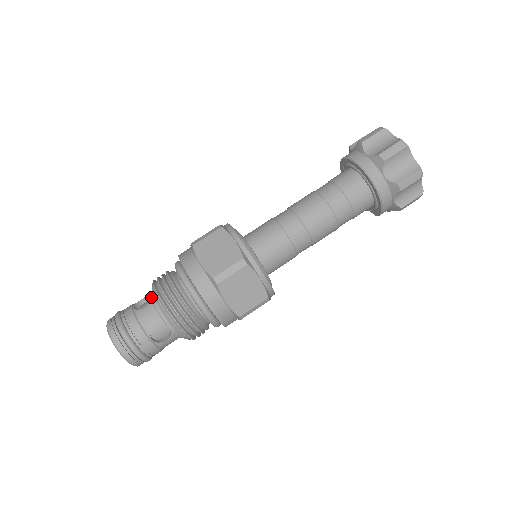
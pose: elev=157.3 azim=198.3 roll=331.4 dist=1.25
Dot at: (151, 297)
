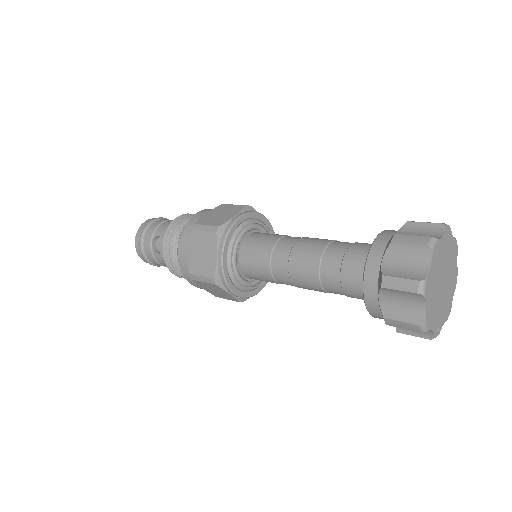
Dot at: occluded
